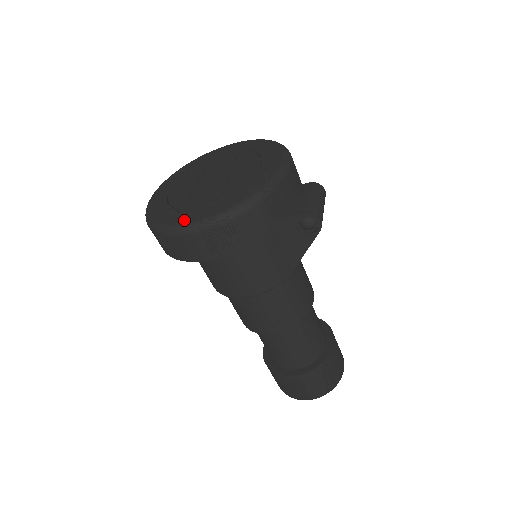
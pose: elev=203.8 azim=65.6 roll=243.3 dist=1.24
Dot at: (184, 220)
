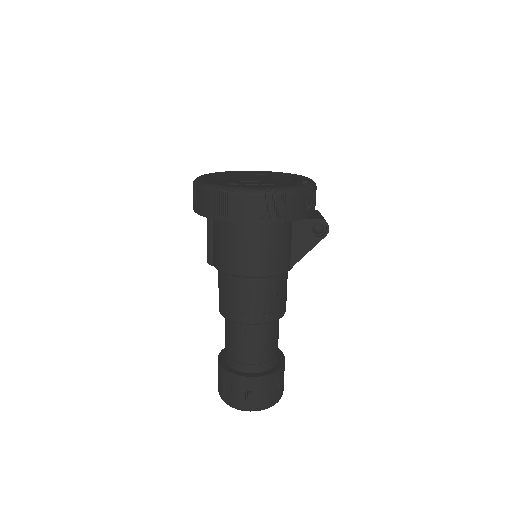
Dot at: (247, 187)
